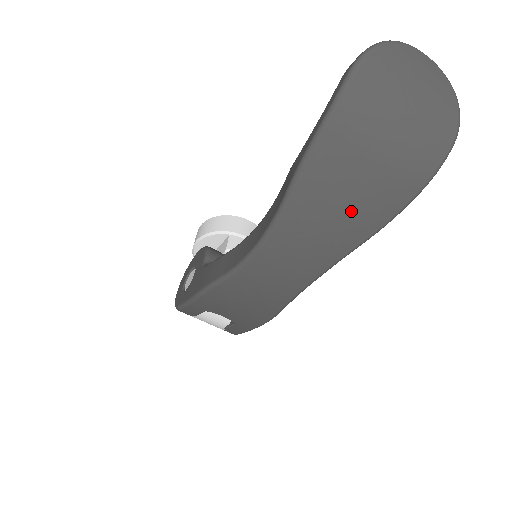
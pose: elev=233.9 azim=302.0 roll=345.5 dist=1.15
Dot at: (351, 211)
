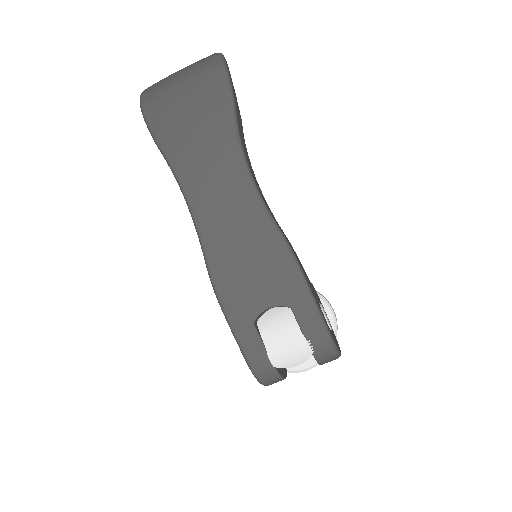
Dot at: (199, 113)
